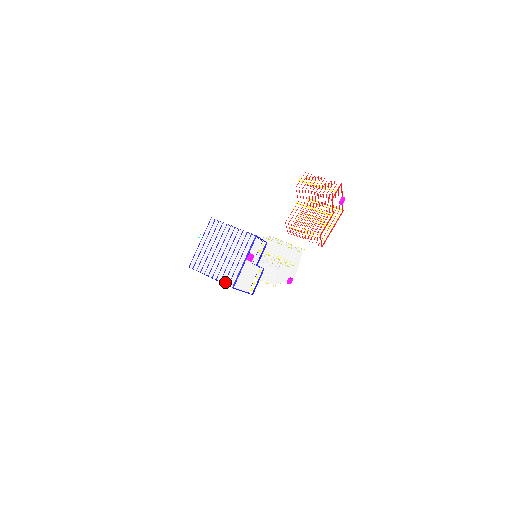
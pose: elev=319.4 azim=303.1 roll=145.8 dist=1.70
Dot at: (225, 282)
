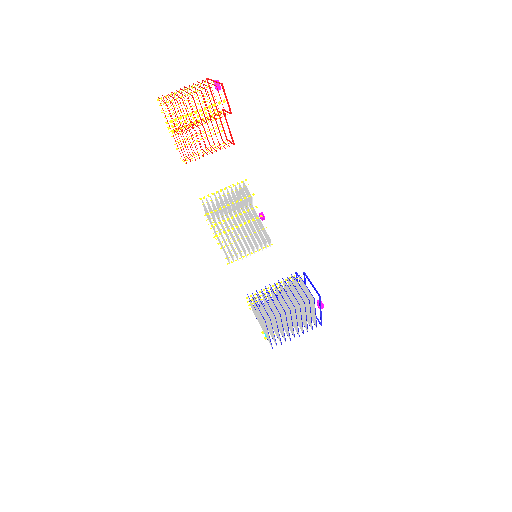
Dot at: (312, 329)
